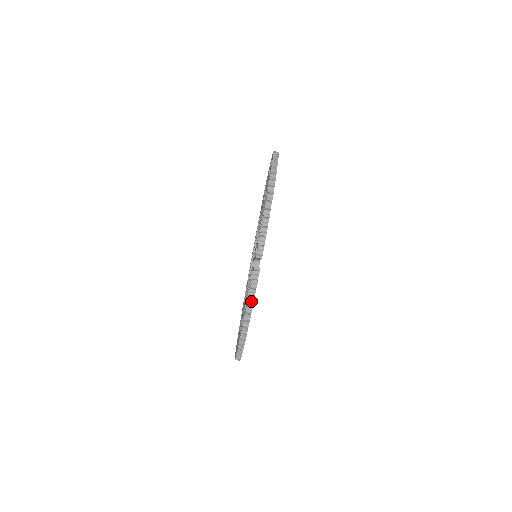
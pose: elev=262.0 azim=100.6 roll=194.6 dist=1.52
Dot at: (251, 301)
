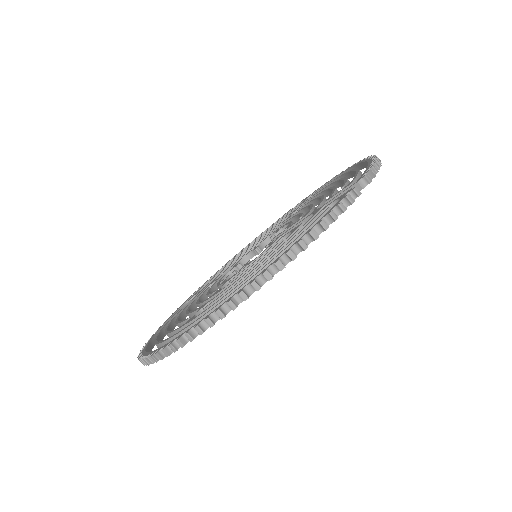
Dot at: (327, 222)
